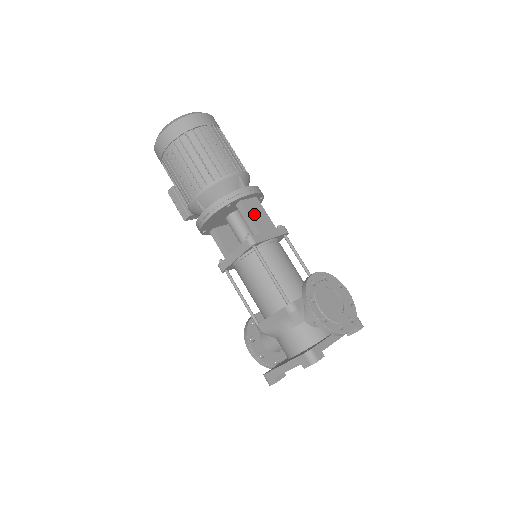
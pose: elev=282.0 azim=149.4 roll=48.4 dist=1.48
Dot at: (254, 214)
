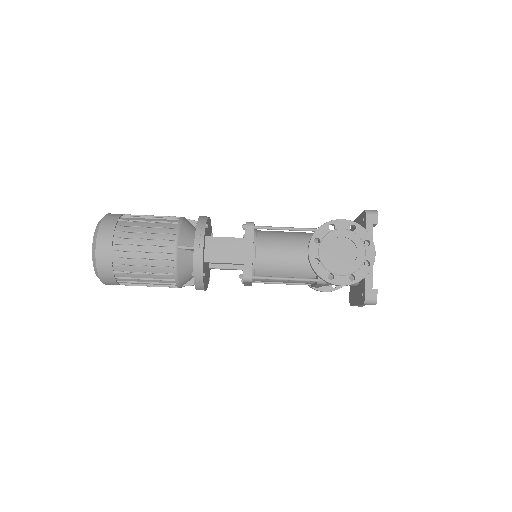
Dot at: (222, 255)
